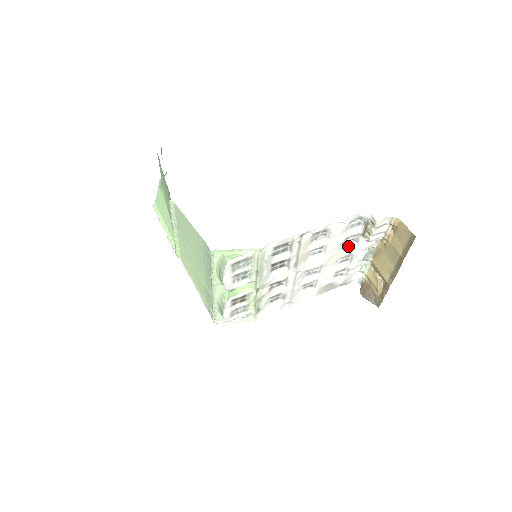
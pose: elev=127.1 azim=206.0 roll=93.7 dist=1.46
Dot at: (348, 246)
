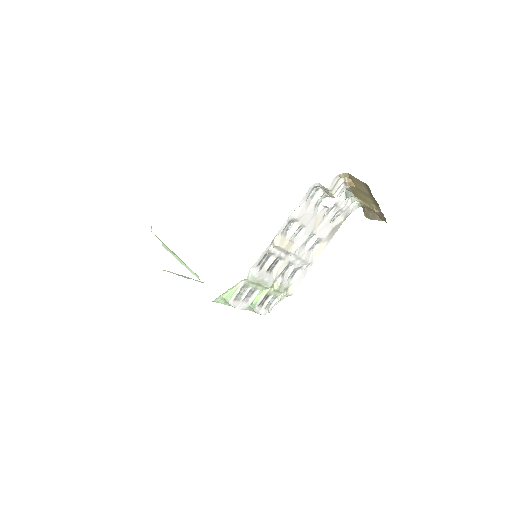
Dot at: (323, 205)
